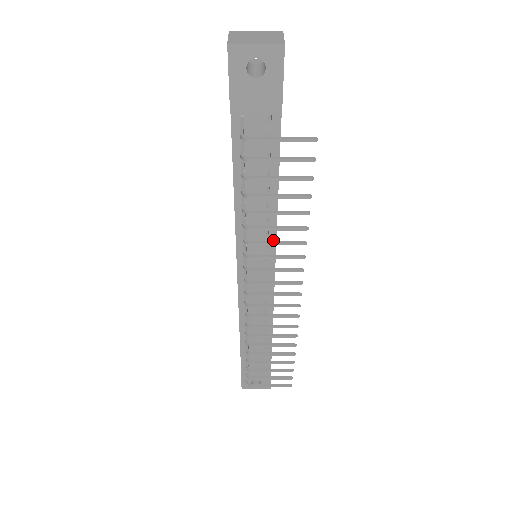
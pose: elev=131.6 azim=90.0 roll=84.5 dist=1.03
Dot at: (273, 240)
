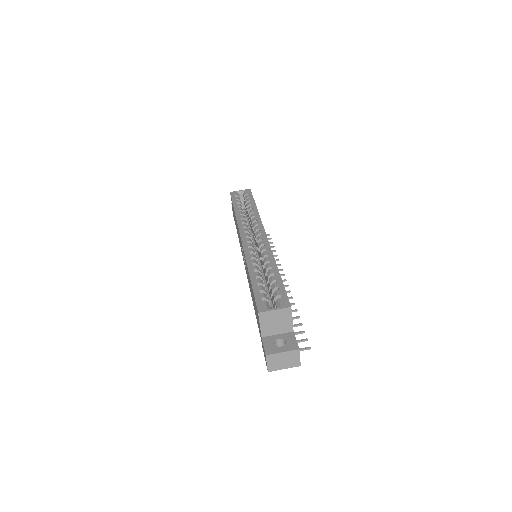
Dot at: occluded
